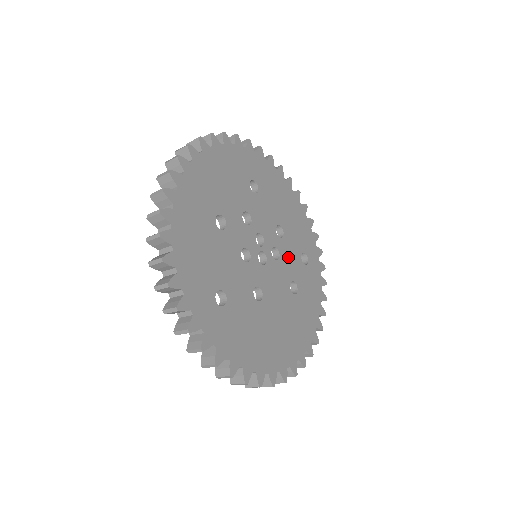
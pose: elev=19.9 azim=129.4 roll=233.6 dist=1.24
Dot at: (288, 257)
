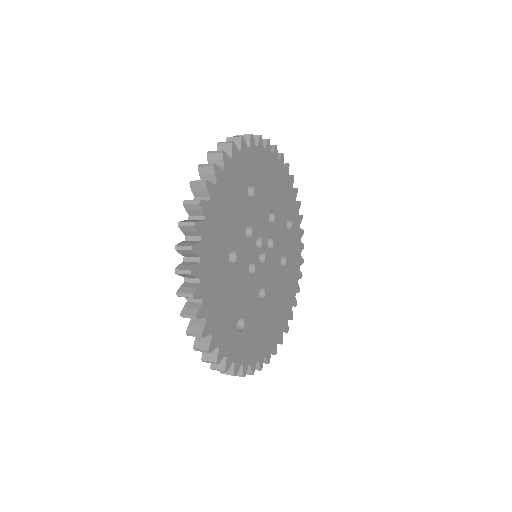
Dot at: (278, 236)
